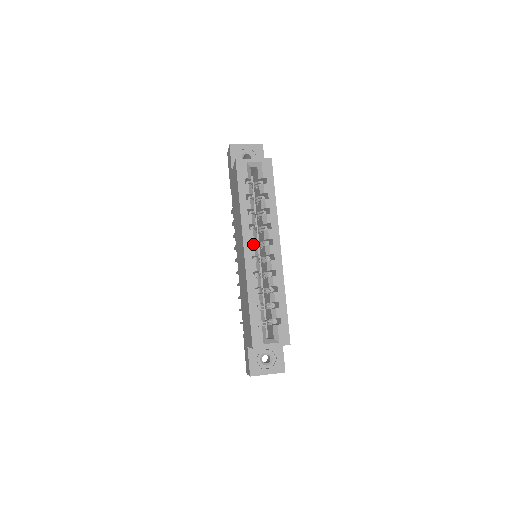
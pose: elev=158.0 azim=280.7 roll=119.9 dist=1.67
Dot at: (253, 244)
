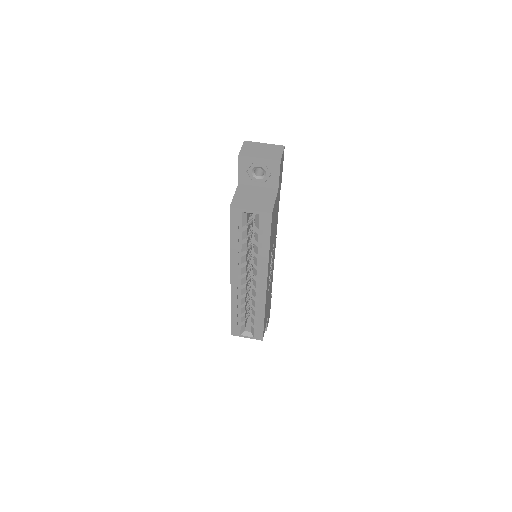
Dot at: occluded
